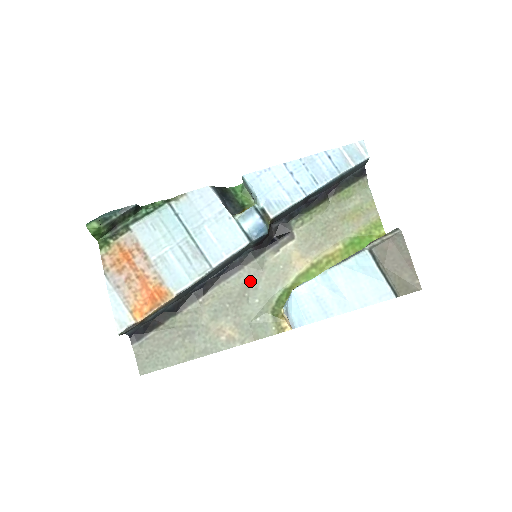
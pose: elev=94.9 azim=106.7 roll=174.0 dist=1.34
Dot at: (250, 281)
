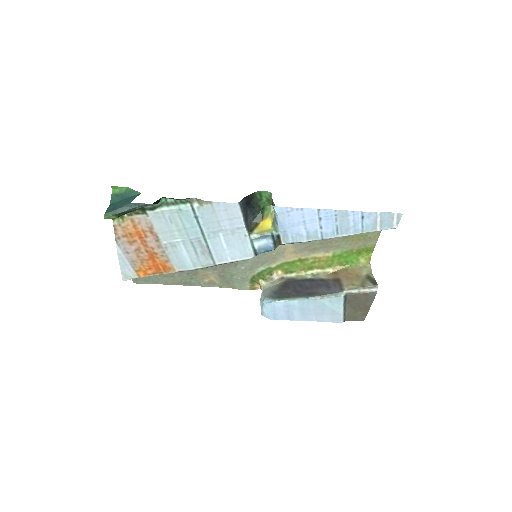
Dot at: occluded
